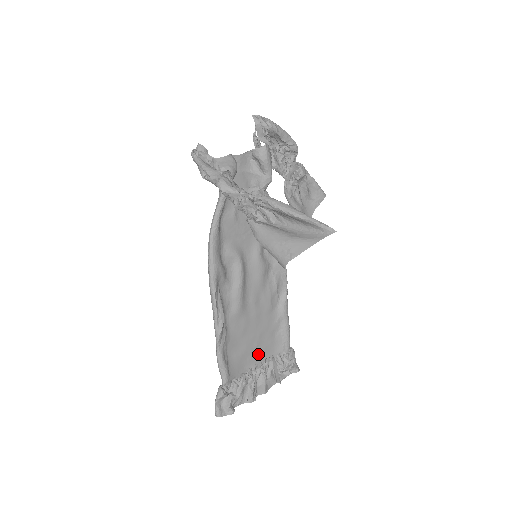
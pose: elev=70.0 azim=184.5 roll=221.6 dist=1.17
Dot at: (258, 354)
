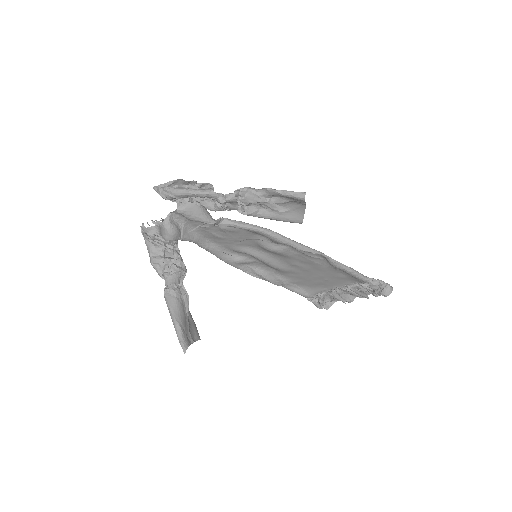
Dot at: (334, 282)
